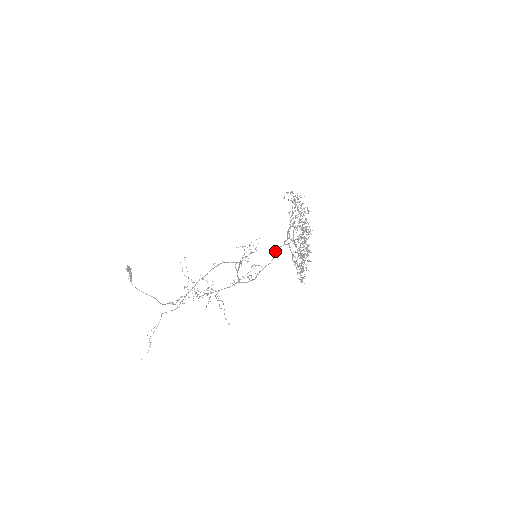
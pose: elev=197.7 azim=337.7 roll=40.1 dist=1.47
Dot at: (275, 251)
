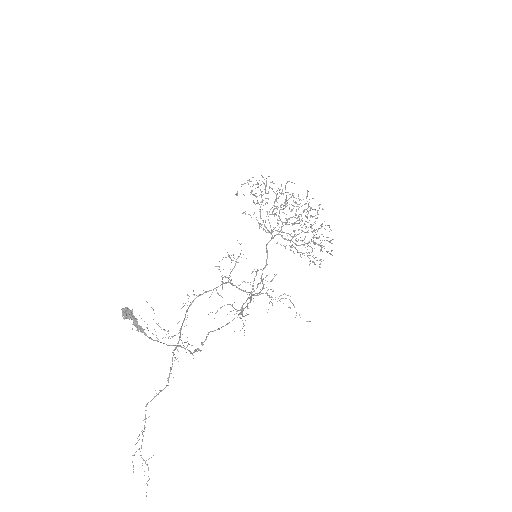
Dot at: (266, 248)
